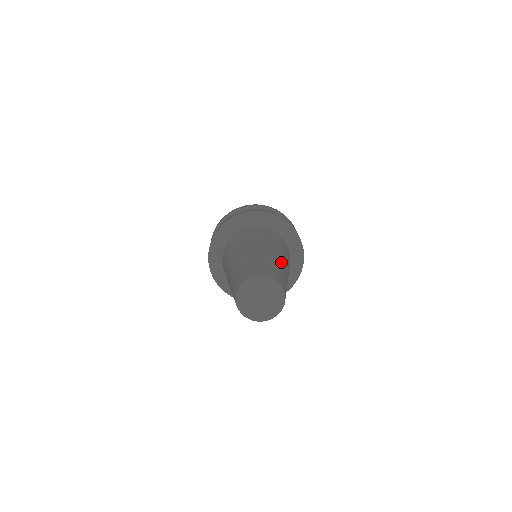
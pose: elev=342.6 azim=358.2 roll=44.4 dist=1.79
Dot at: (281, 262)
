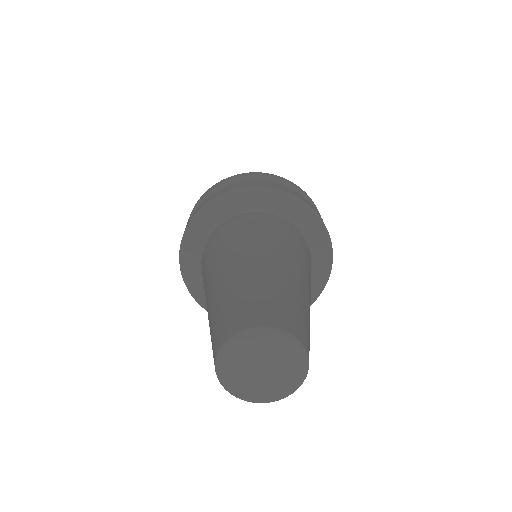
Dot at: (268, 269)
